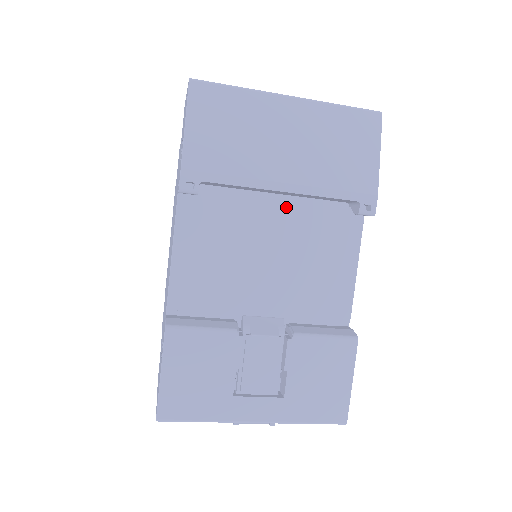
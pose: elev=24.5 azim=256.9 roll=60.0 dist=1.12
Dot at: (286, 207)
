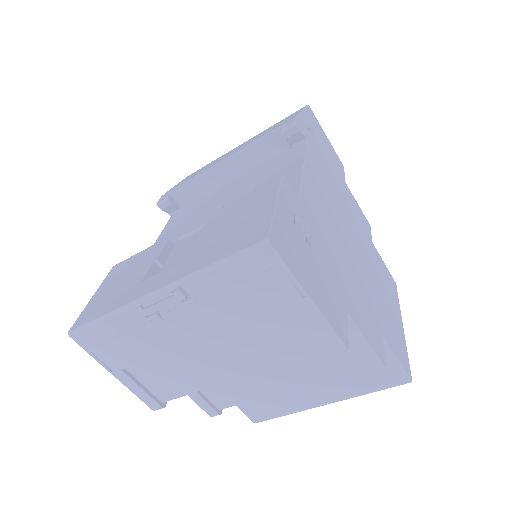
Dot at: (240, 180)
